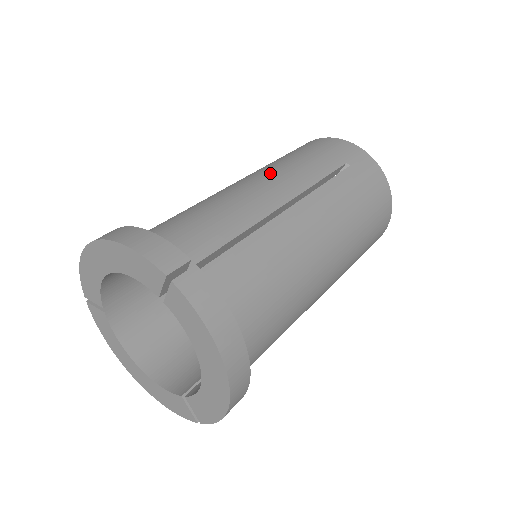
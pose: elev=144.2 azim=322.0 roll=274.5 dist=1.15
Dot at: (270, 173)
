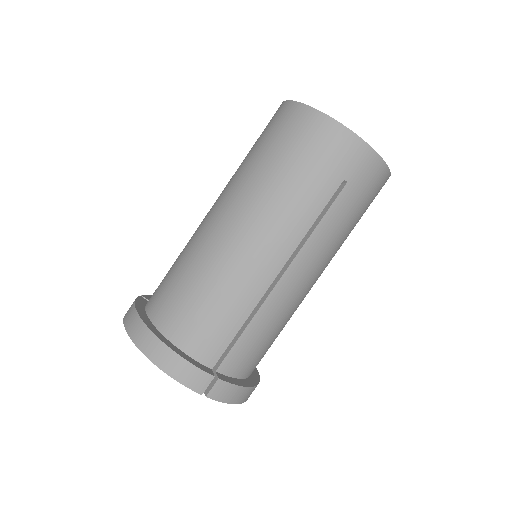
Dot at: (264, 221)
